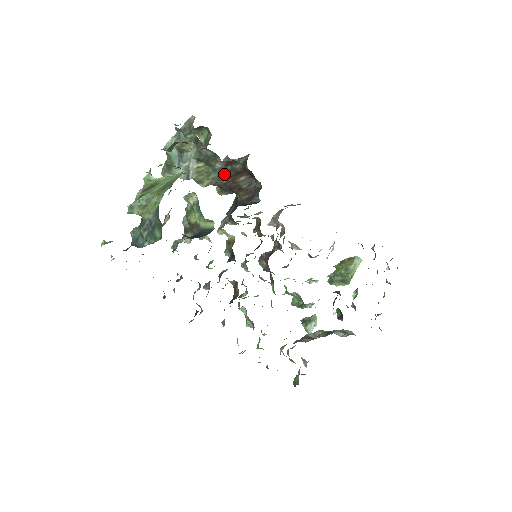
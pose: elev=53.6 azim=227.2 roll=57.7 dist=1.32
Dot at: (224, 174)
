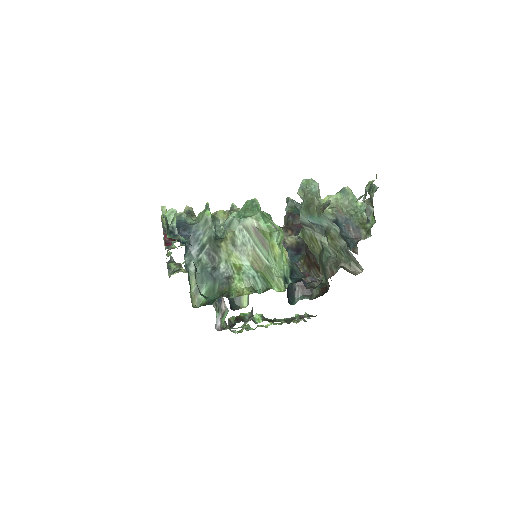
Dot at: (317, 262)
